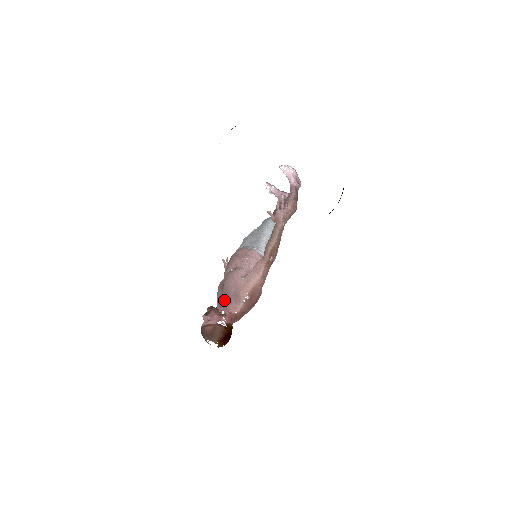
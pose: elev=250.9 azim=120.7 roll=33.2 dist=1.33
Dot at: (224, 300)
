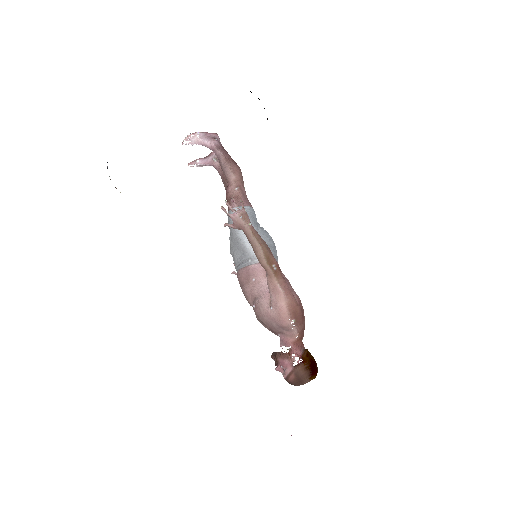
Dot at: (276, 333)
